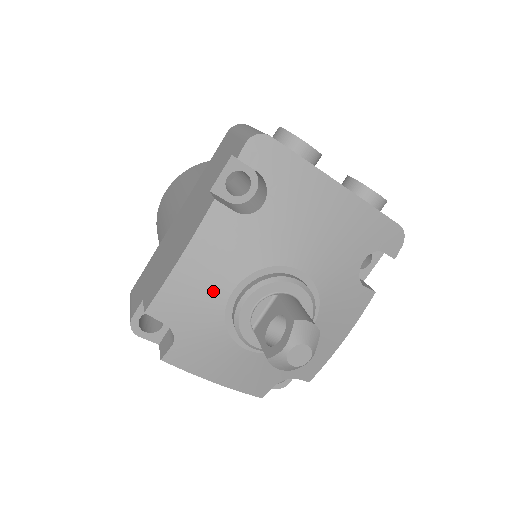
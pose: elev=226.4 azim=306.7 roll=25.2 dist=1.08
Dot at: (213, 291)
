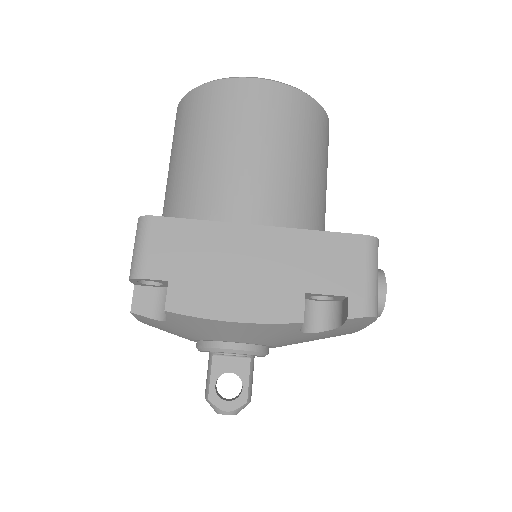
Dot at: (224, 336)
